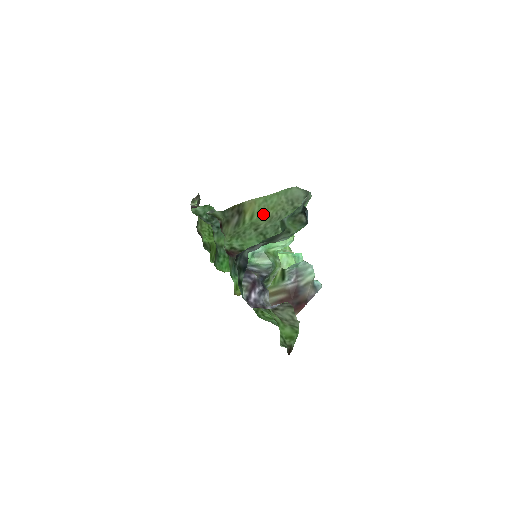
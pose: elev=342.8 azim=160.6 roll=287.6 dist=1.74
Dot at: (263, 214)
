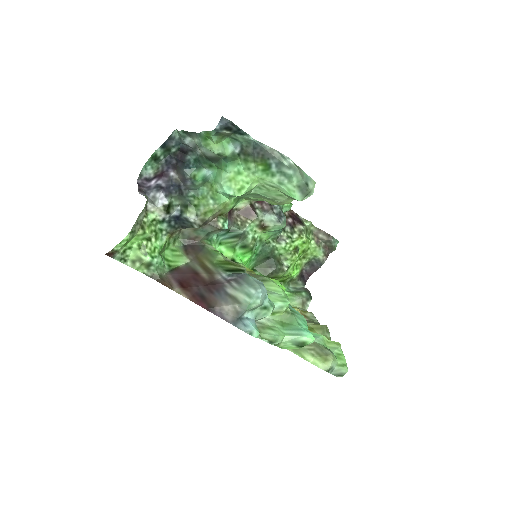
Dot at: (283, 204)
